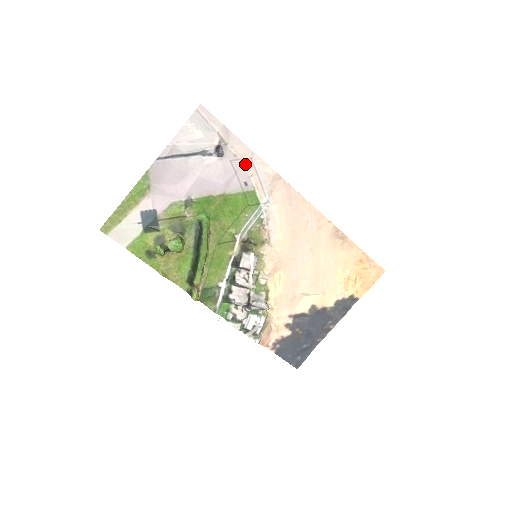
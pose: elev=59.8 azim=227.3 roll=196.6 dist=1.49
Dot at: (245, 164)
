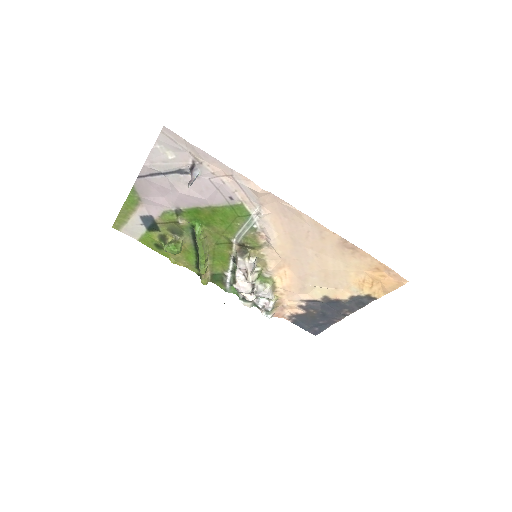
Dot at: (226, 180)
